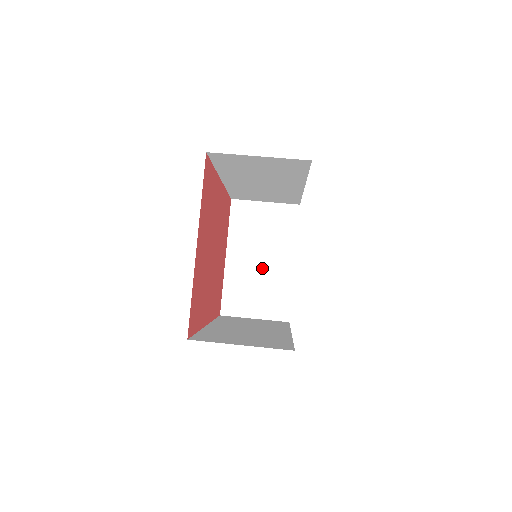
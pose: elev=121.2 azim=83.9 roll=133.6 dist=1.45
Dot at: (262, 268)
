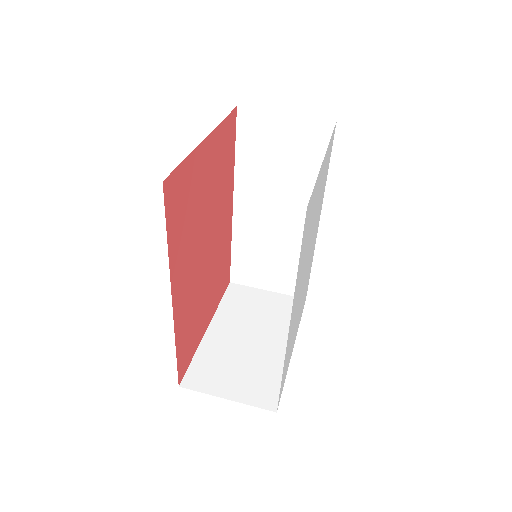
Dot at: (251, 346)
